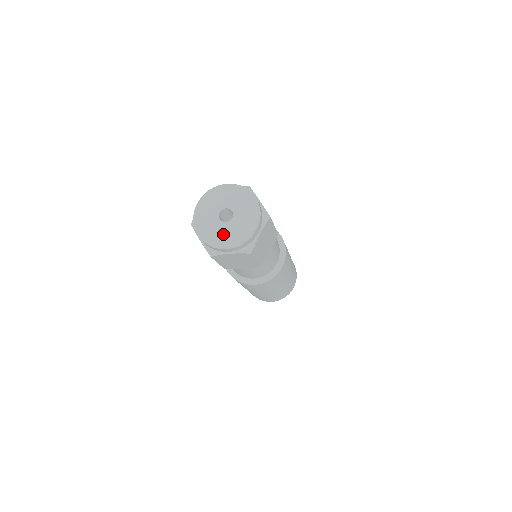
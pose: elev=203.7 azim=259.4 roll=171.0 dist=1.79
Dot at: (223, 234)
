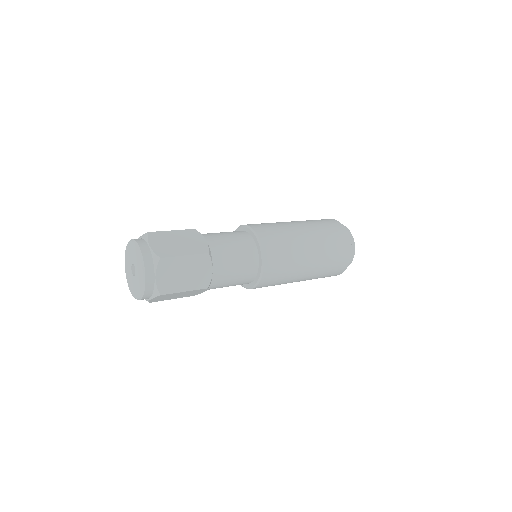
Dot at: (135, 287)
